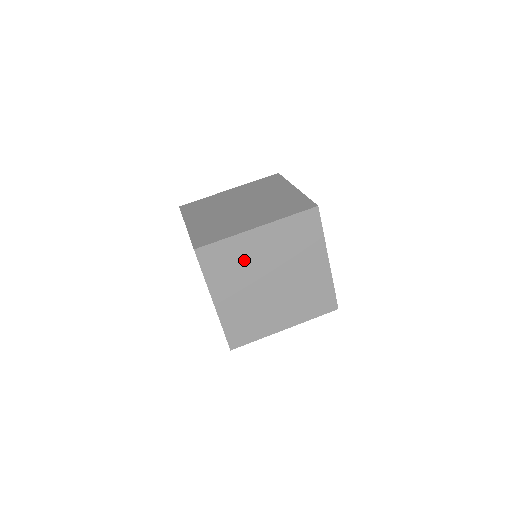
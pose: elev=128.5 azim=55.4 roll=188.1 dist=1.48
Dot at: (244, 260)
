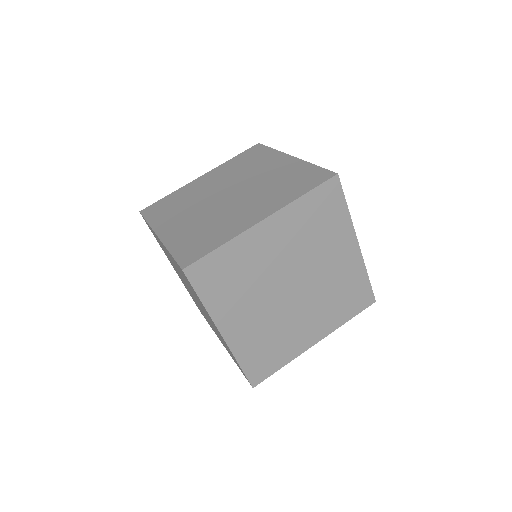
Dot at: (252, 268)
